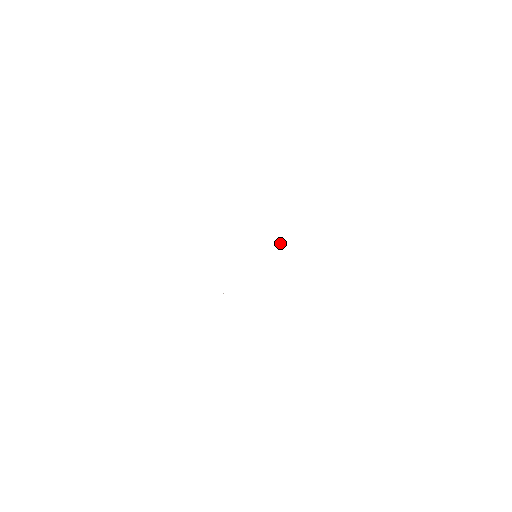
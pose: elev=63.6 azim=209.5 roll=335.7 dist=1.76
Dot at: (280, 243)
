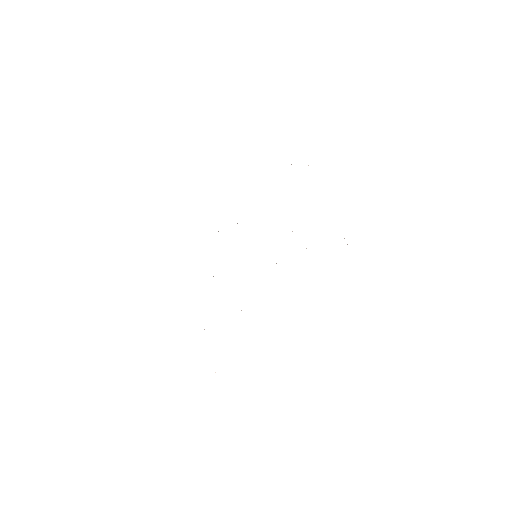
Dot at: occluded
